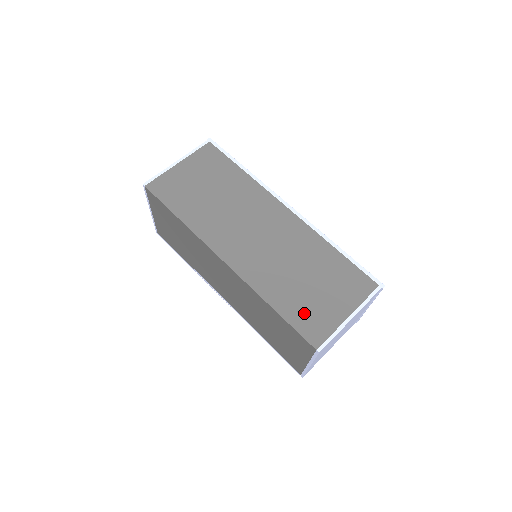
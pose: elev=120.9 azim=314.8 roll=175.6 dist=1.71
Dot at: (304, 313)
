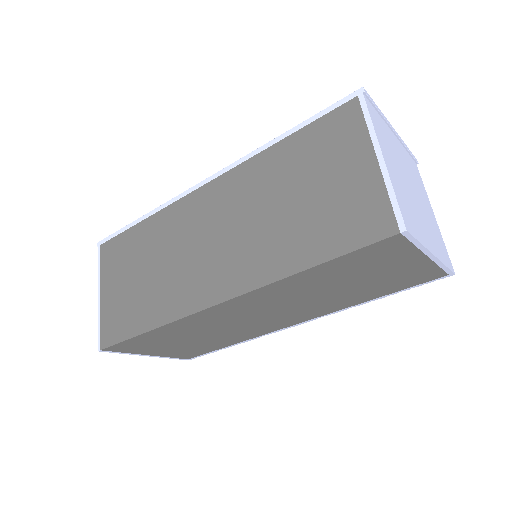
Dot at: (338, 226)
